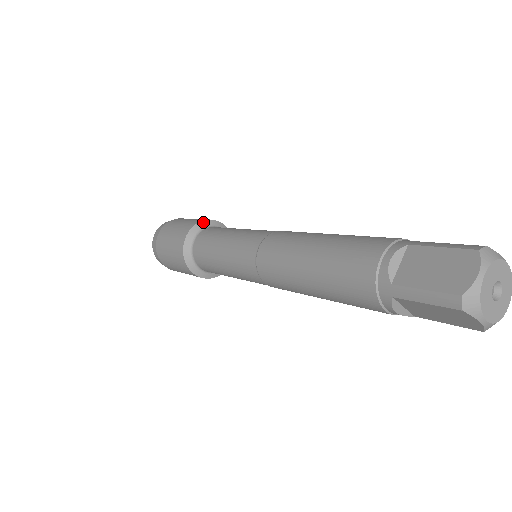
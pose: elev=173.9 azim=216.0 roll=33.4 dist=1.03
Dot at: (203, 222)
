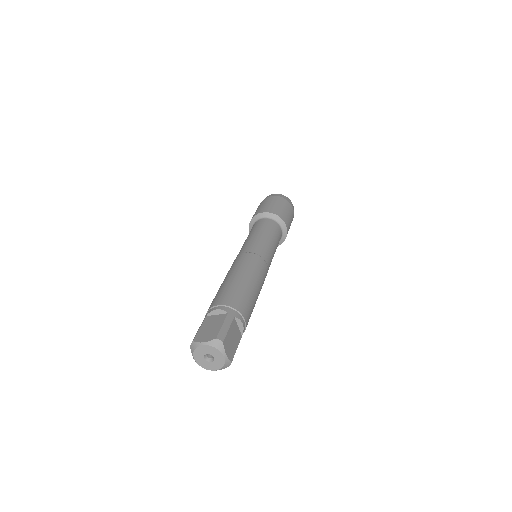
Dot at: (275, 215)
